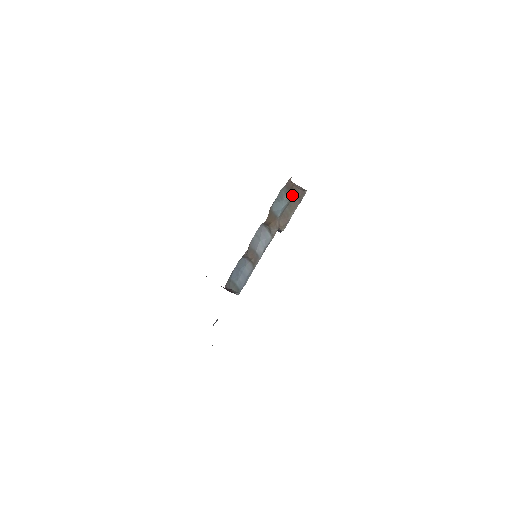
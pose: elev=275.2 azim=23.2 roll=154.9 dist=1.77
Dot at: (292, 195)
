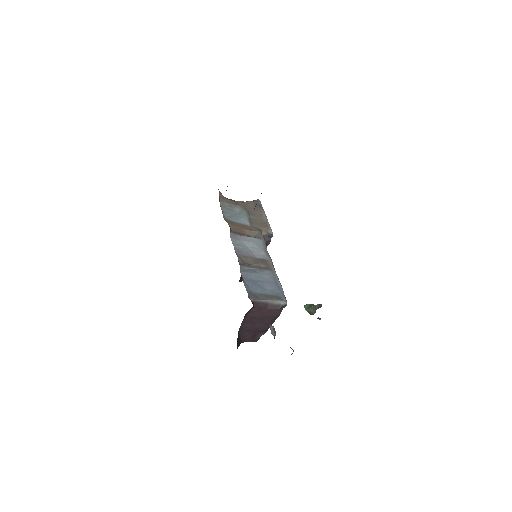
Dot at: (244, 207)
